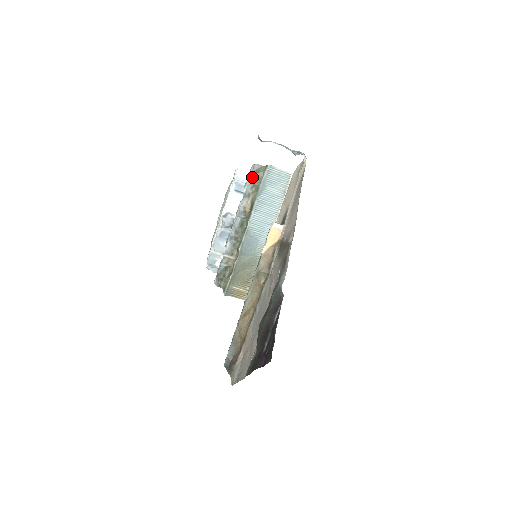
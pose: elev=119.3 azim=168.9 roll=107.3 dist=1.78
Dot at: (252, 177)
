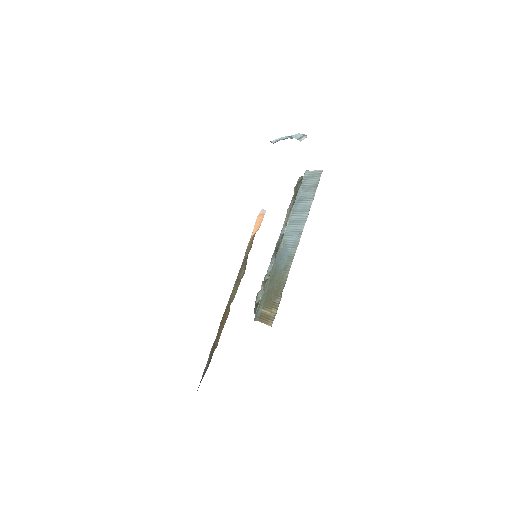
Dot at: (294, 190)
